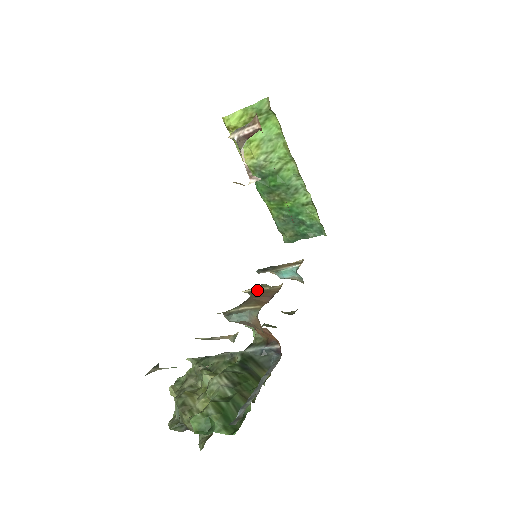
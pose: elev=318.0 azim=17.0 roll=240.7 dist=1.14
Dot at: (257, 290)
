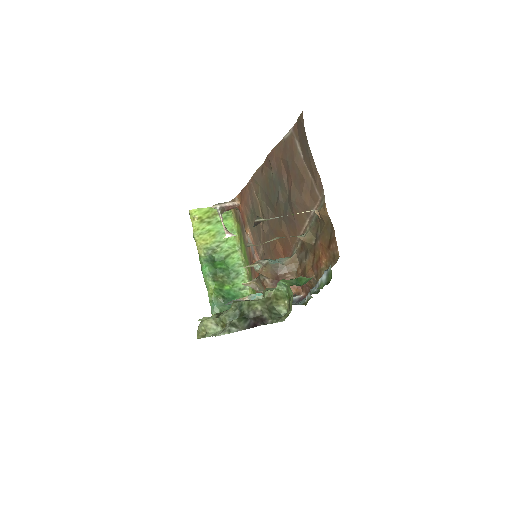
Dot at: occluded
